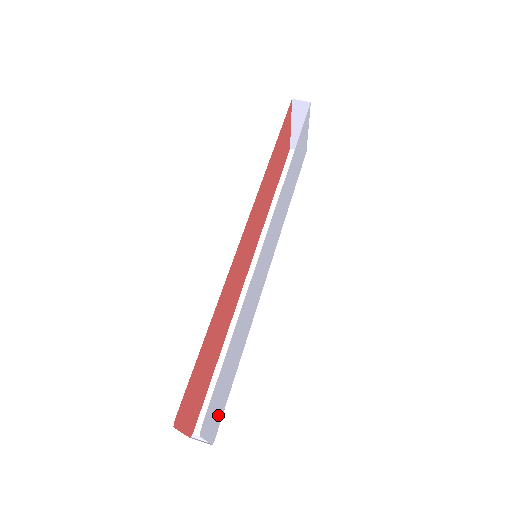
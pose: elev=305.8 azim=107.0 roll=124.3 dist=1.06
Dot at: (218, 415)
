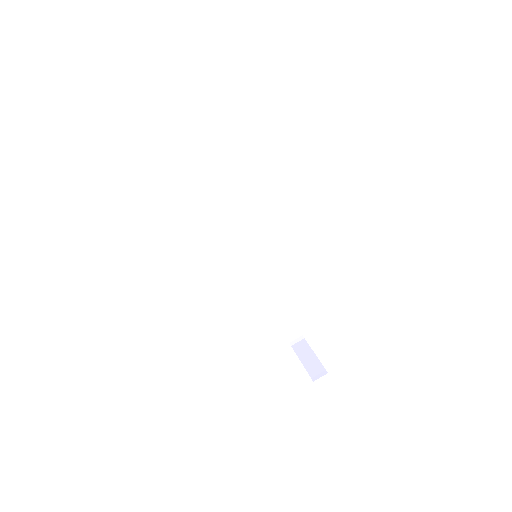
Dot at: occluded
